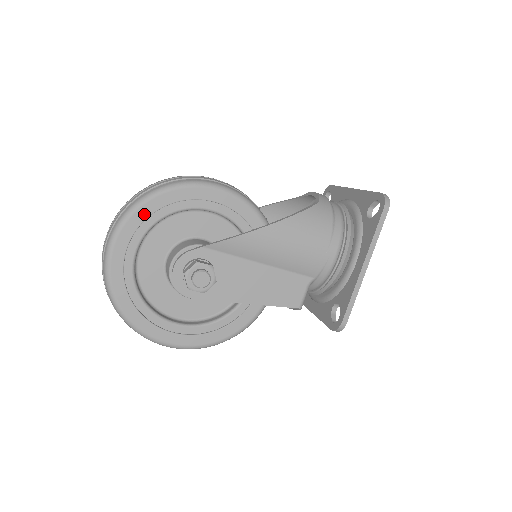
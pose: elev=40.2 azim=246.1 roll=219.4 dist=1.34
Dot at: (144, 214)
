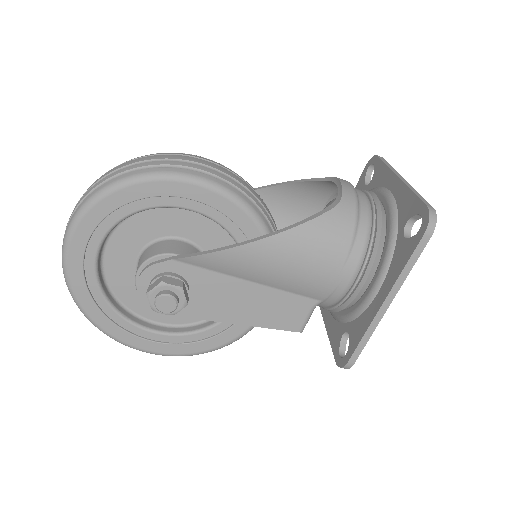
Dot at: (102, 212)
